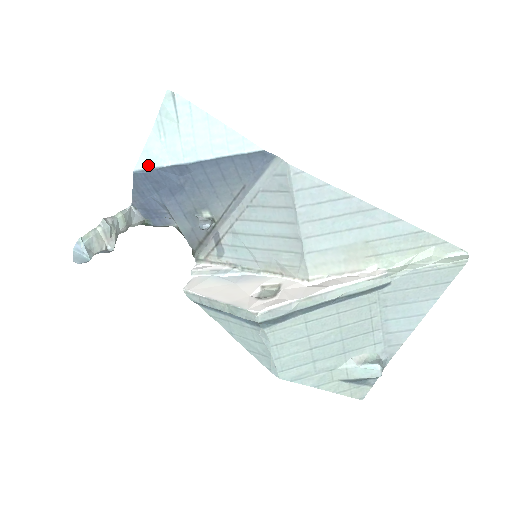
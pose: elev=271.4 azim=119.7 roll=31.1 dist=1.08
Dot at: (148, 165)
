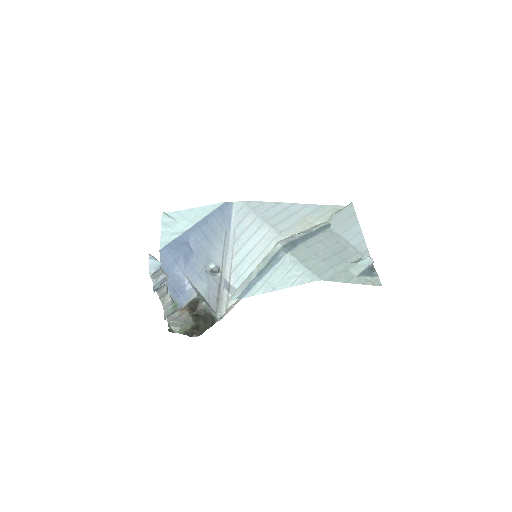
Dot at: (167, 242)
